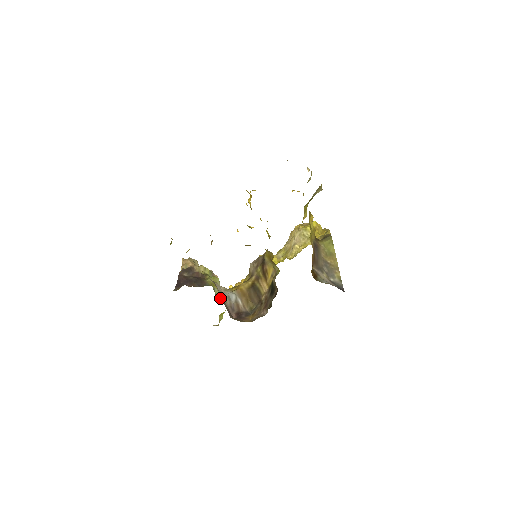
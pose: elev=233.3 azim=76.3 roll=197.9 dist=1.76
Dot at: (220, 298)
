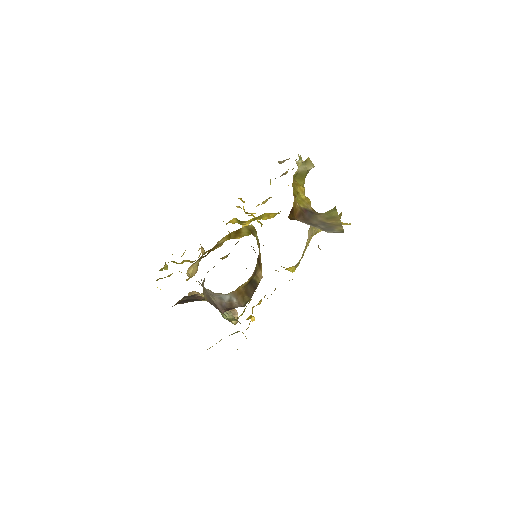
Dot at: (230, 321)
